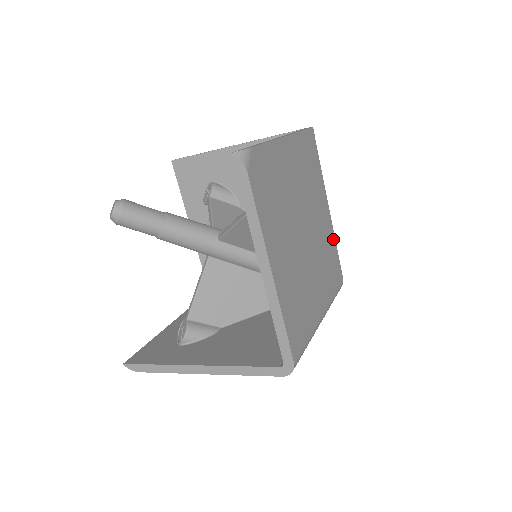
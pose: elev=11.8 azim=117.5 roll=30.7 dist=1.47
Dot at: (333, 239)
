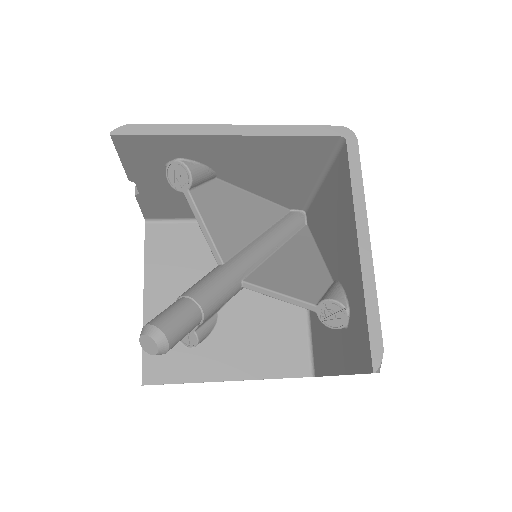
Dot at: occluded
